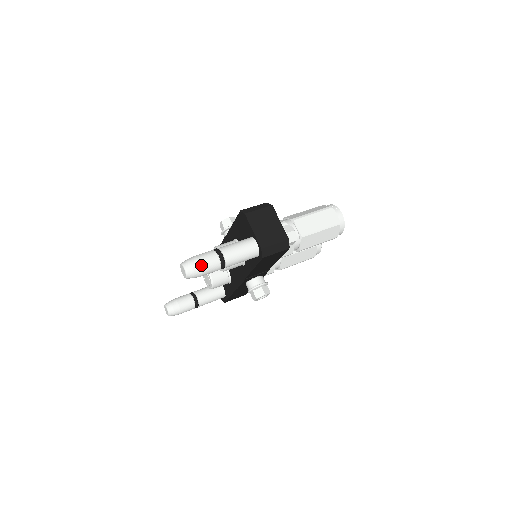
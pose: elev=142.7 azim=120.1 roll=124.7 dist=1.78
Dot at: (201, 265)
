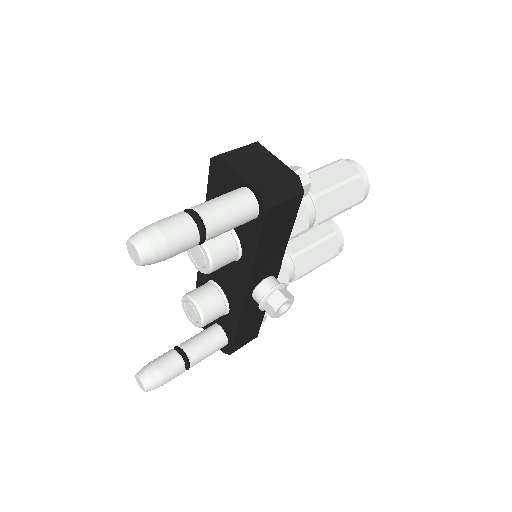
Dot at: (162, 232)
